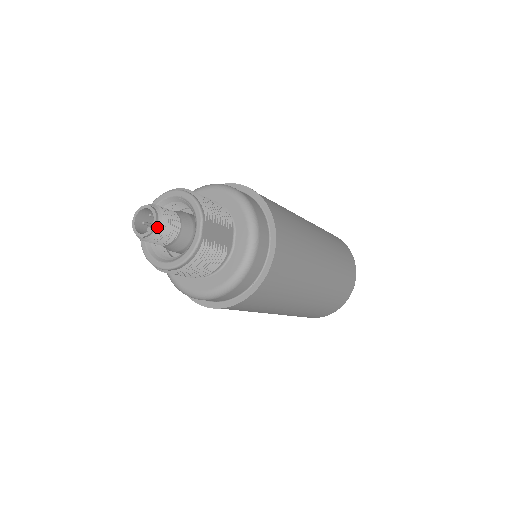
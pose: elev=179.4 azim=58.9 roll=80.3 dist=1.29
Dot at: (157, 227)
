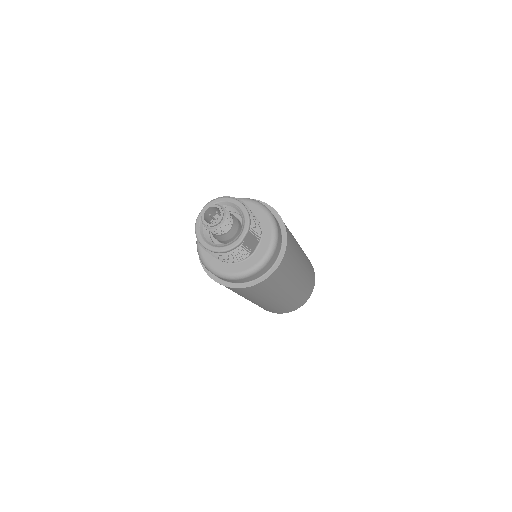
Dot at: (219, 224)
